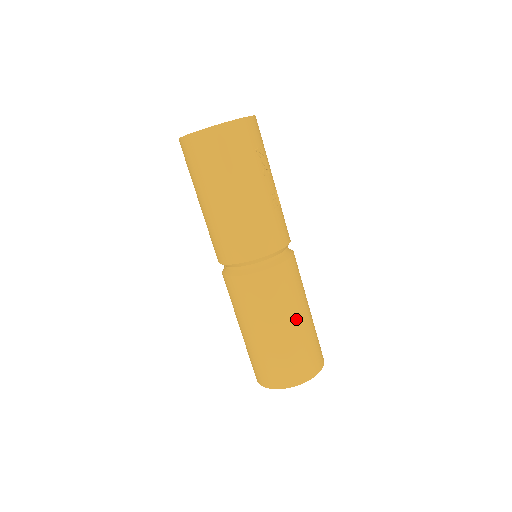
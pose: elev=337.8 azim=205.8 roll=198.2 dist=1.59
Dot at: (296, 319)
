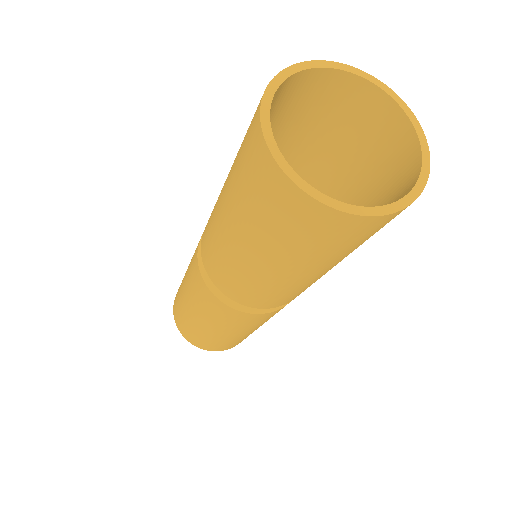
Dot at: occluded
